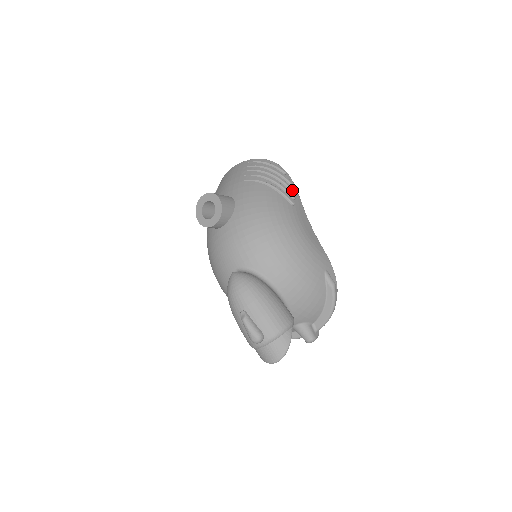
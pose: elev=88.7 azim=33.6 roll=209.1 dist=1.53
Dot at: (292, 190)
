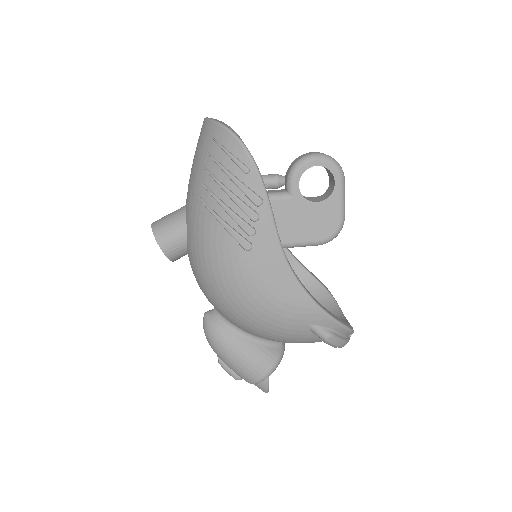
Dot at: (250, 218)
